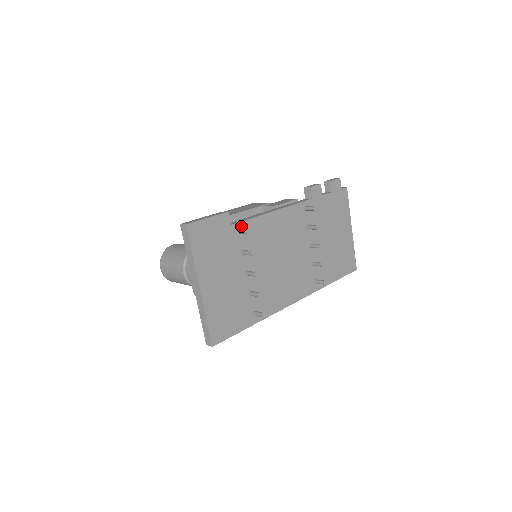
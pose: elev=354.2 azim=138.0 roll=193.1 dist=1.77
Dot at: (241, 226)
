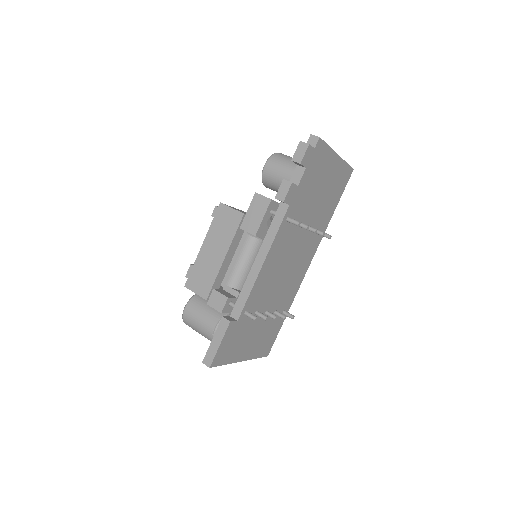
Dot at: (245, 310)
